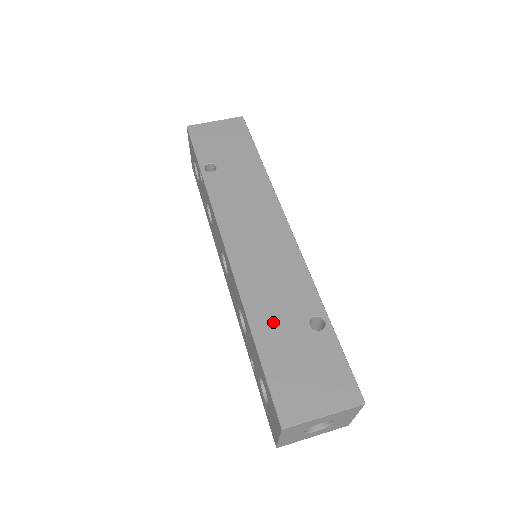
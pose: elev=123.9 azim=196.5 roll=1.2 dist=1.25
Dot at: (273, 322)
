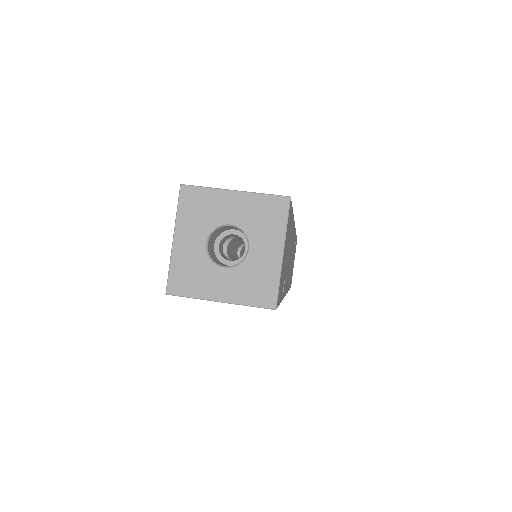
Dot at: occluded
